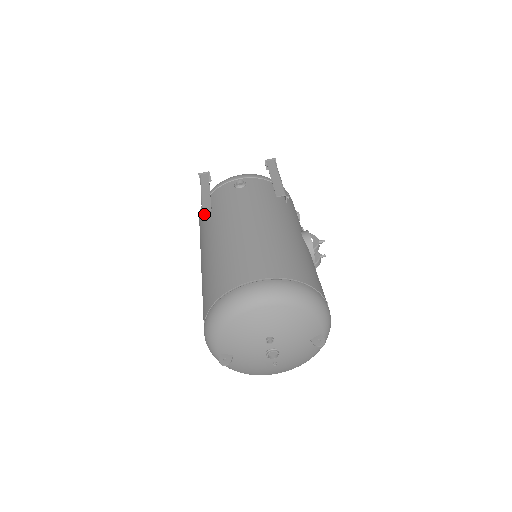
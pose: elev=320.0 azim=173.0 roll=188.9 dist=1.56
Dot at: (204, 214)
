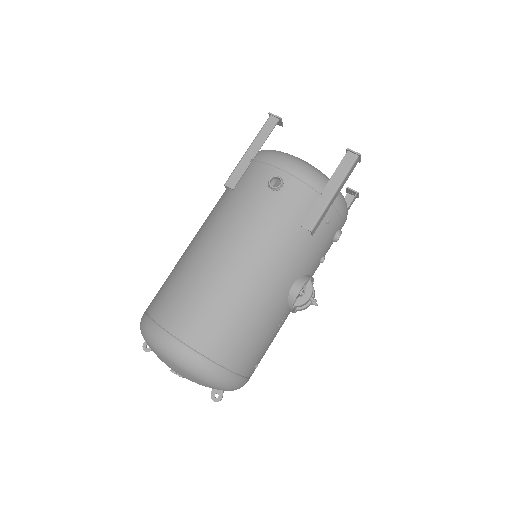
Dot at: occluded
